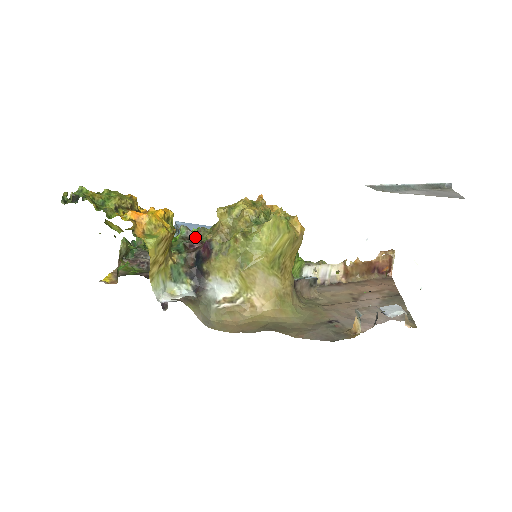
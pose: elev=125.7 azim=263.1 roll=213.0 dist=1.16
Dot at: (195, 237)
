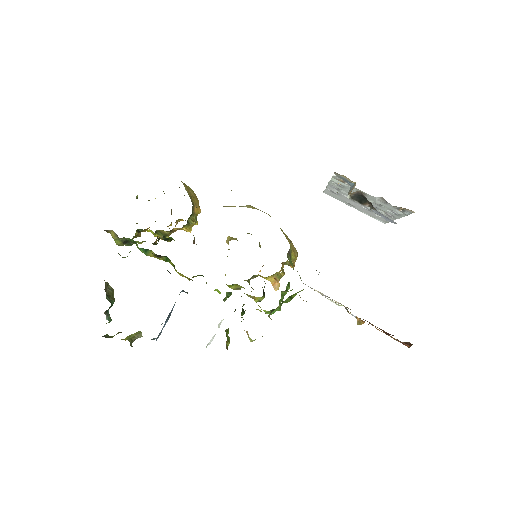
Dot at: occluded
